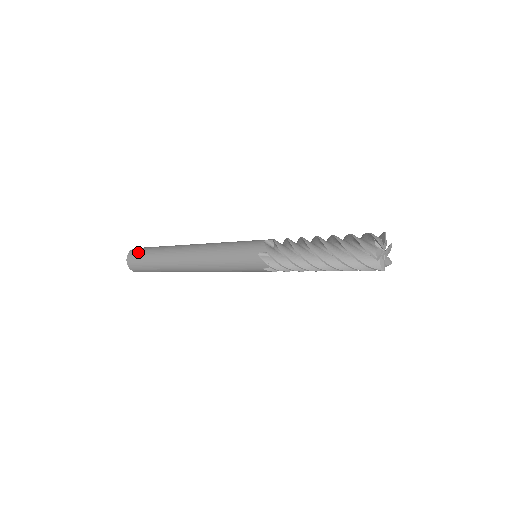
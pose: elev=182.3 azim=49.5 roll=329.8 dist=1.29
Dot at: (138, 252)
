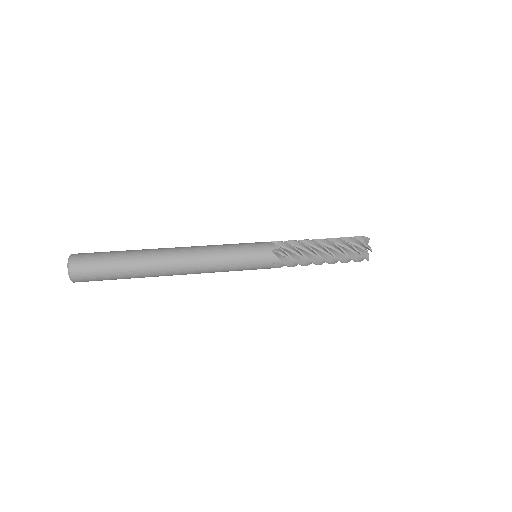
Dot at: (90, 270)
